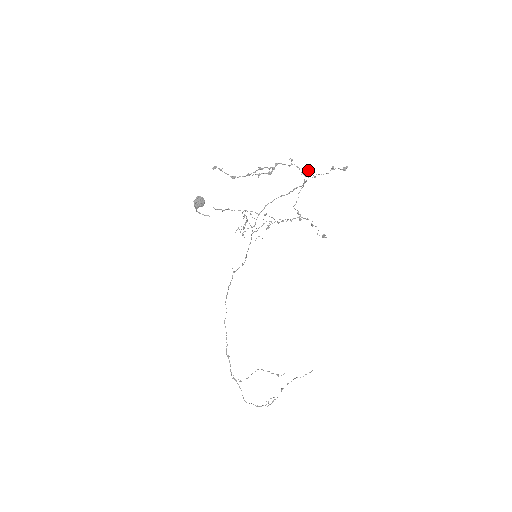
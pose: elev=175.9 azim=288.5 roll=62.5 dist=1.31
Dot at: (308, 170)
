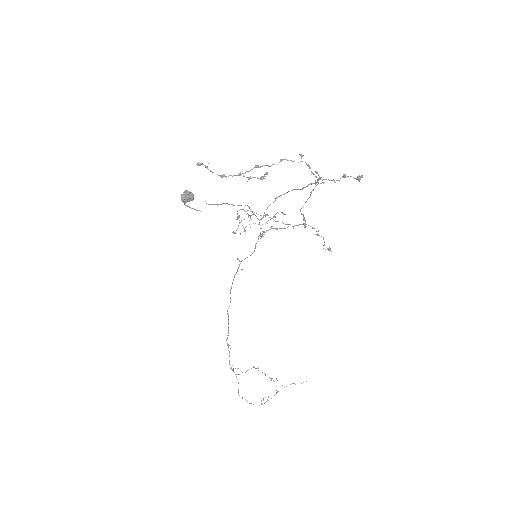
Dot at: (317, 172)
